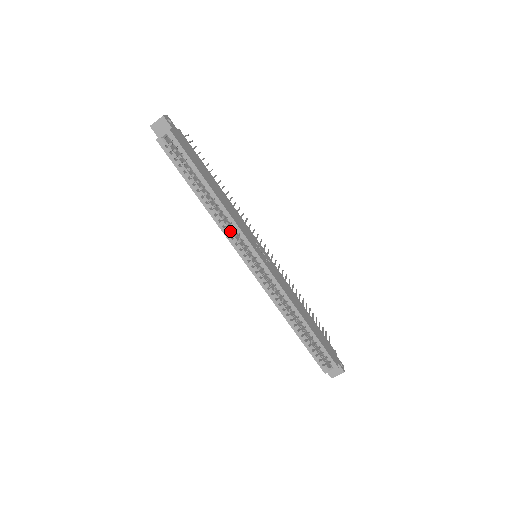
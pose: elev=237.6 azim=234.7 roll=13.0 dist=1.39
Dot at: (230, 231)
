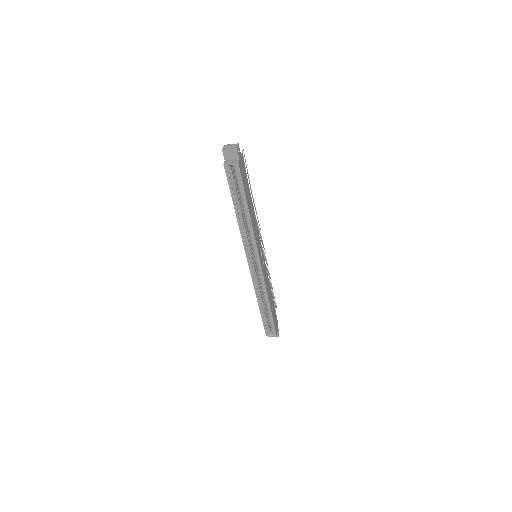
Dot at: (247, 240)
